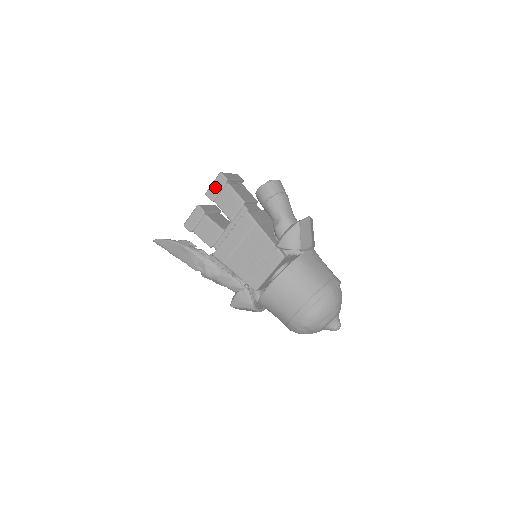
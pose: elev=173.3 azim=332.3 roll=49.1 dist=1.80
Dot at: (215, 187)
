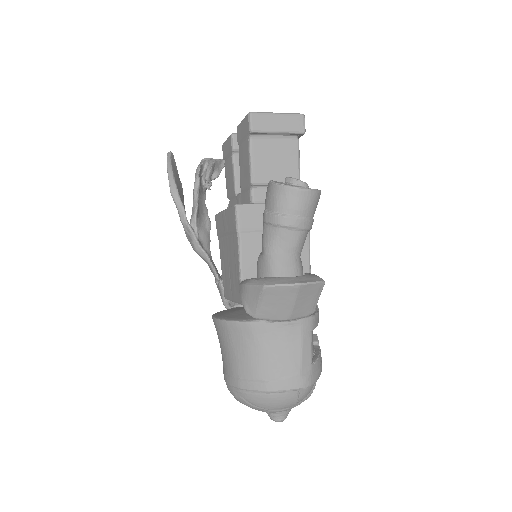
Dot at: (242, 129)
